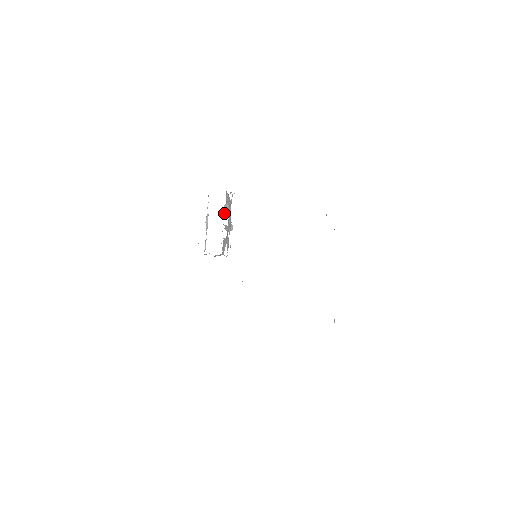
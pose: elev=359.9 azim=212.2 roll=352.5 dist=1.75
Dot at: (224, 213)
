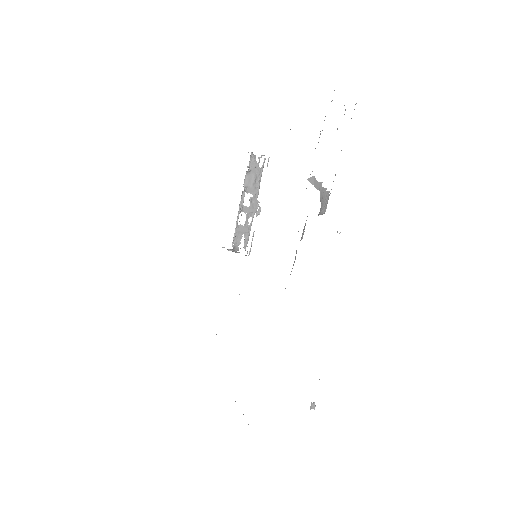
Dot at: (245, 186)
